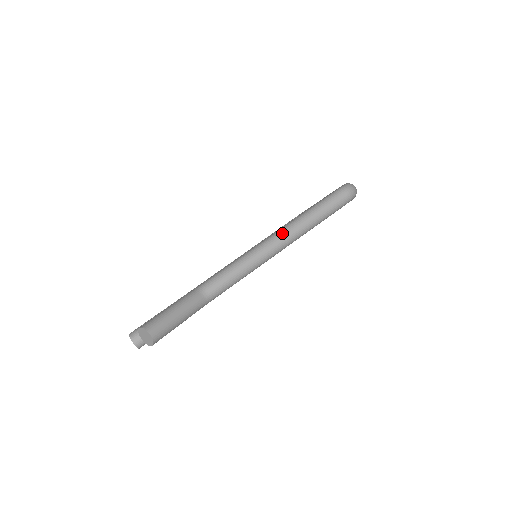
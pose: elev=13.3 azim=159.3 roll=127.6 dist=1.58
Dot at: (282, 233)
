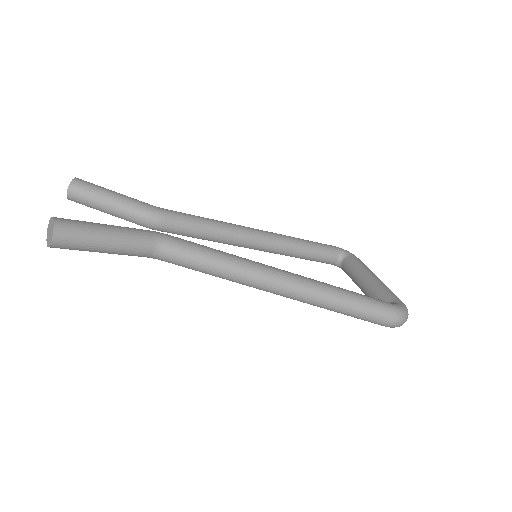
Dot at: (292, 284)
